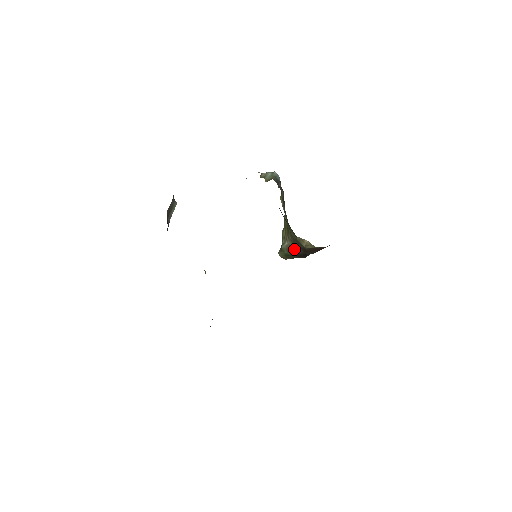
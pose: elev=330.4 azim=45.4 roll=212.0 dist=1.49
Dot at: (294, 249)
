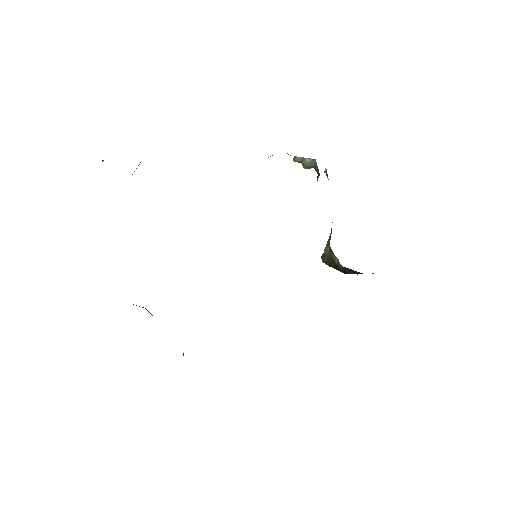
Dot at: (333, 260)
